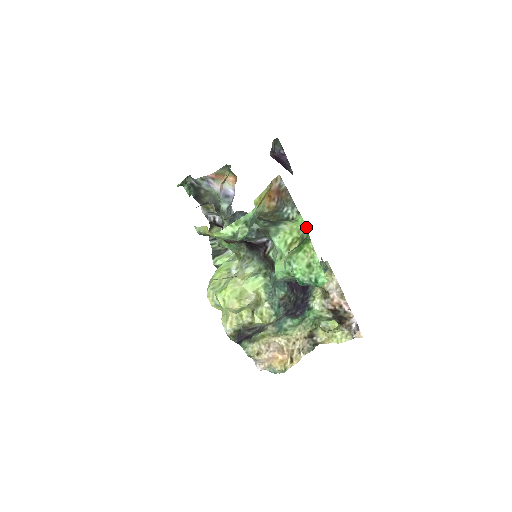
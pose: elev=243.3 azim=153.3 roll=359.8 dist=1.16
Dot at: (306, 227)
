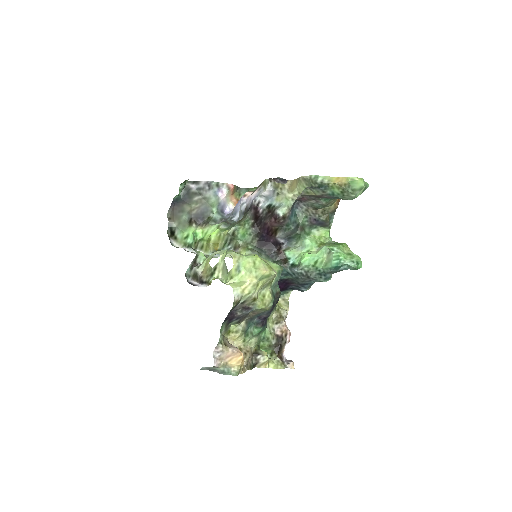
Dot at: occluded
